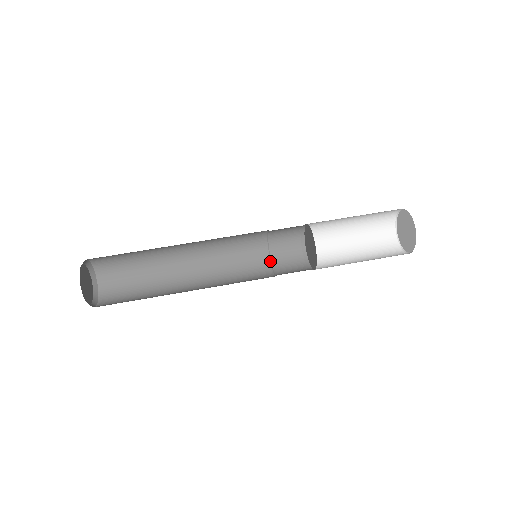
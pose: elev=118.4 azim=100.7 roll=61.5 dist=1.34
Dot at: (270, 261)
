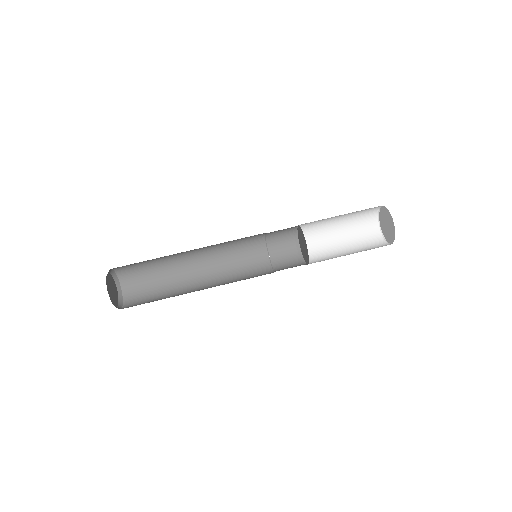
Dot at: (265, 243)
